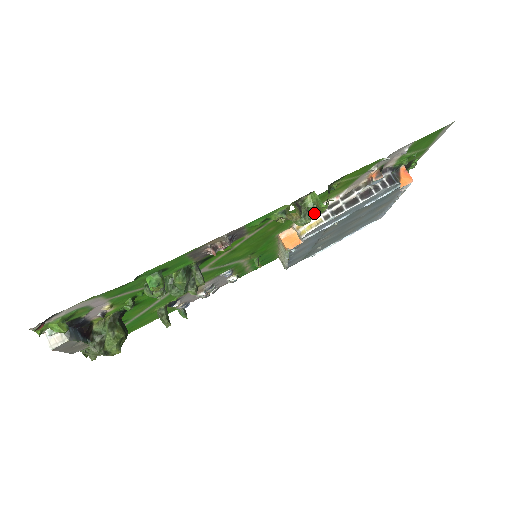
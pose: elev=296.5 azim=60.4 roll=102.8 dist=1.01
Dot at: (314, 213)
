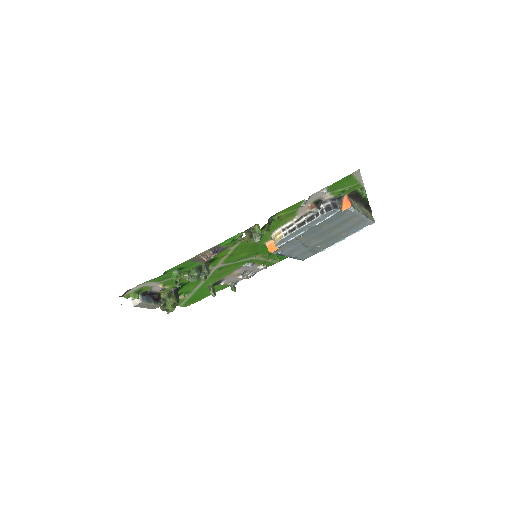
Dot at: (279, 231)
